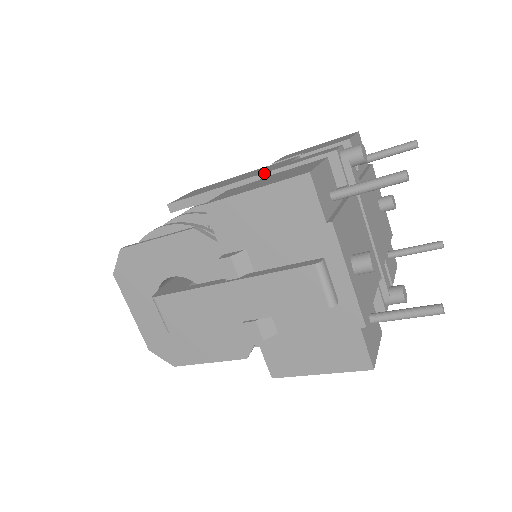
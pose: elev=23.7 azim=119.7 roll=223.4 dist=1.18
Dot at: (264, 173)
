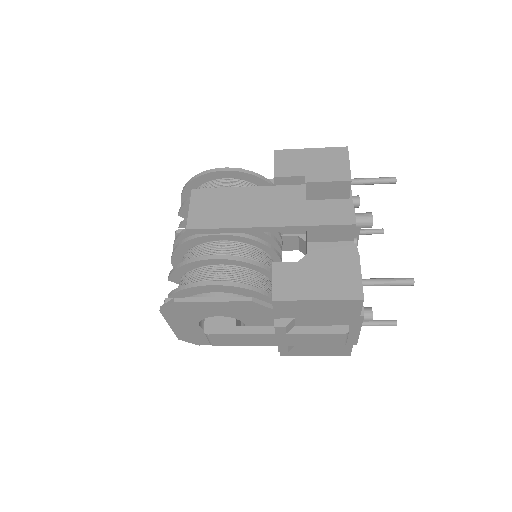
Dot at: (290, 226)
